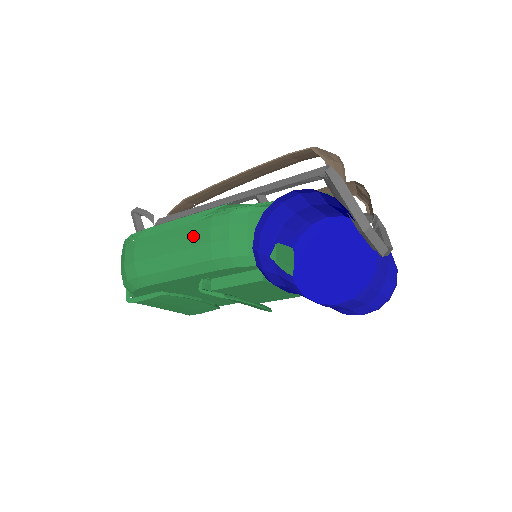
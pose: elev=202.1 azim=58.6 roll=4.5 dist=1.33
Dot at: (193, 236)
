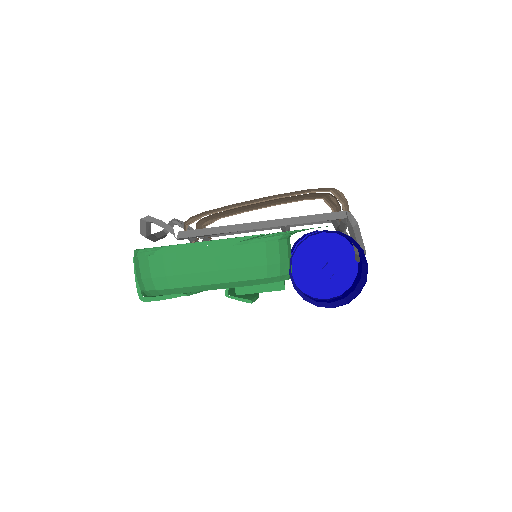
Dot at: (232, 259)
